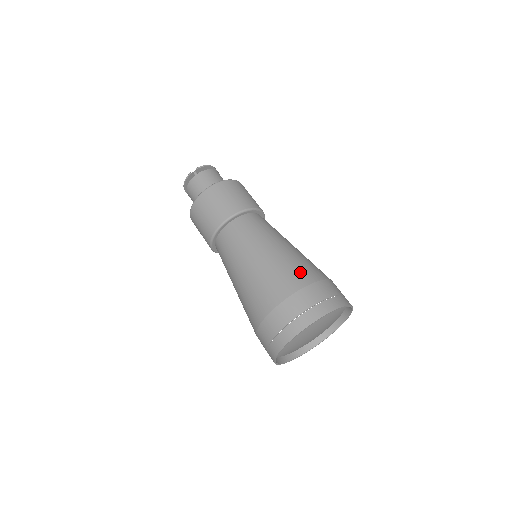
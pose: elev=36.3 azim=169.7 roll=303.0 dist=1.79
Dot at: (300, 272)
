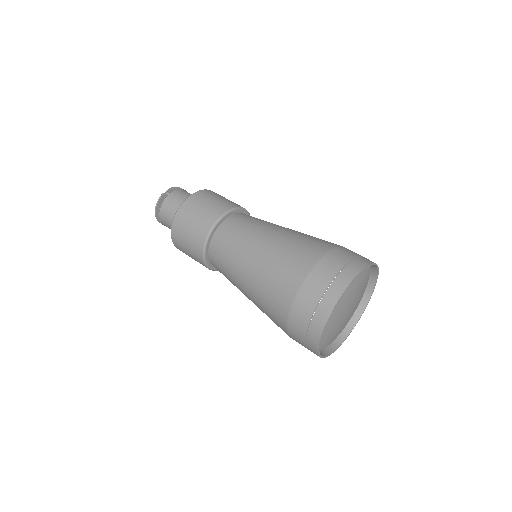
Dot at: (320, 241)
